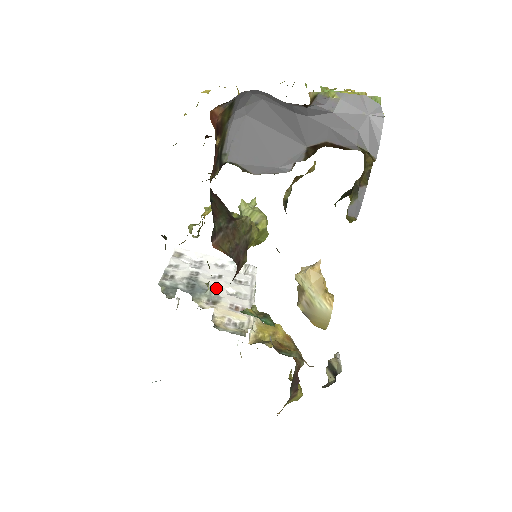
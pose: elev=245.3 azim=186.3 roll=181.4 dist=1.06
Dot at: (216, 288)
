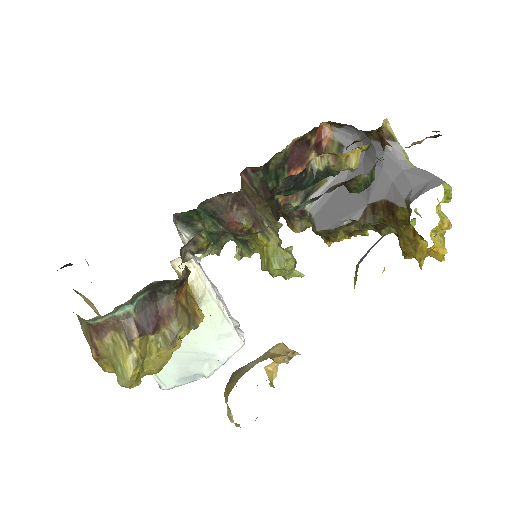
Dot at: (204, 273)
